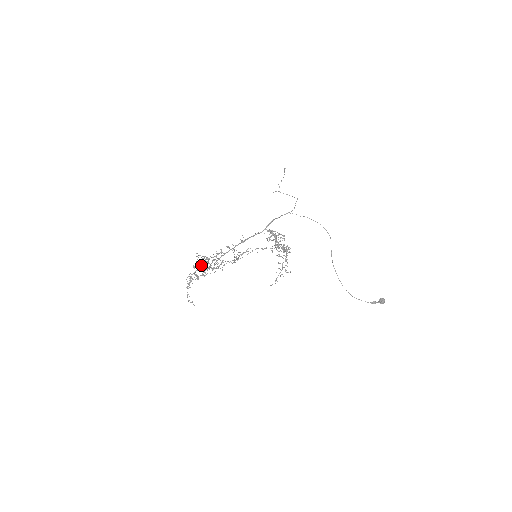
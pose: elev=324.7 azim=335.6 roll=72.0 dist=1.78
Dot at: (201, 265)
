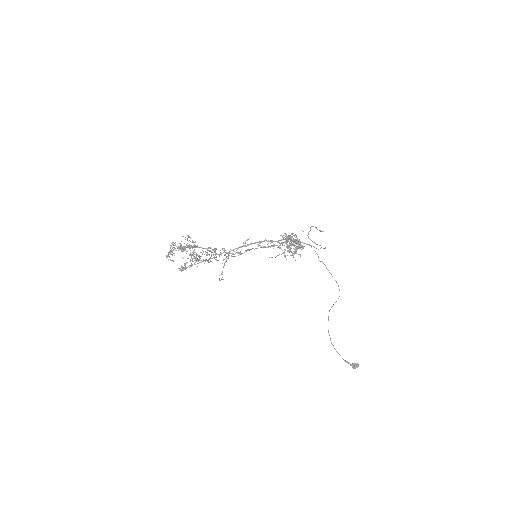
Dot at: occluded
